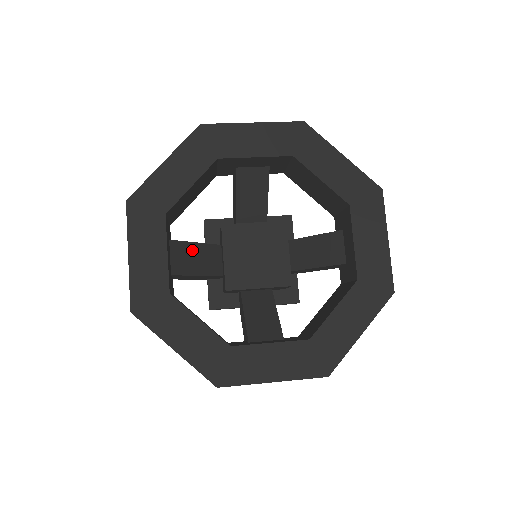
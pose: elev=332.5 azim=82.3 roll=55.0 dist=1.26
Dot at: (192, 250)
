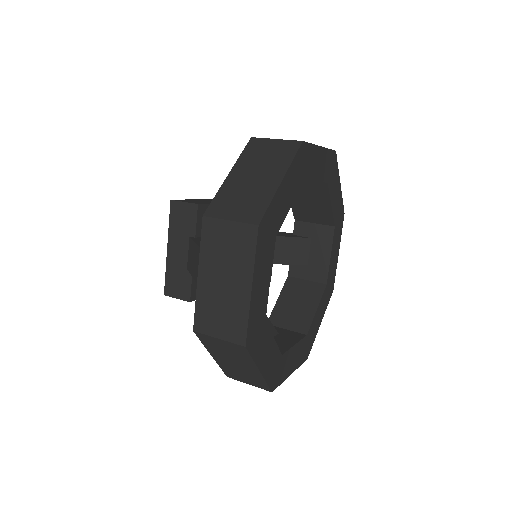
Dot at: occluded
